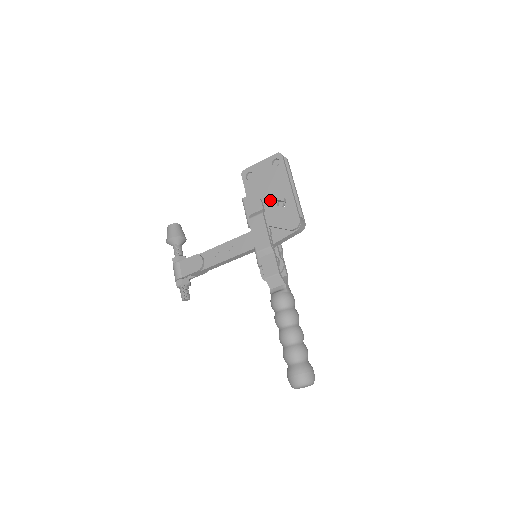
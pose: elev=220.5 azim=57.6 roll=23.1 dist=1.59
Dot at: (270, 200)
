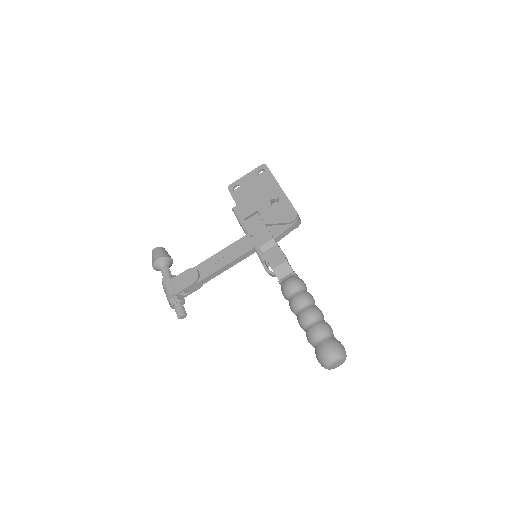
Dot at: (262, 203)
